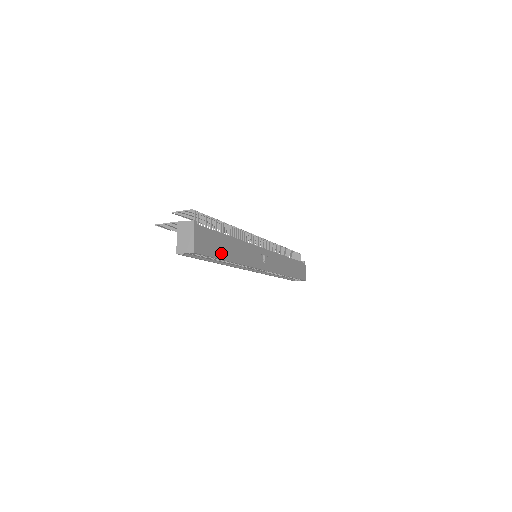
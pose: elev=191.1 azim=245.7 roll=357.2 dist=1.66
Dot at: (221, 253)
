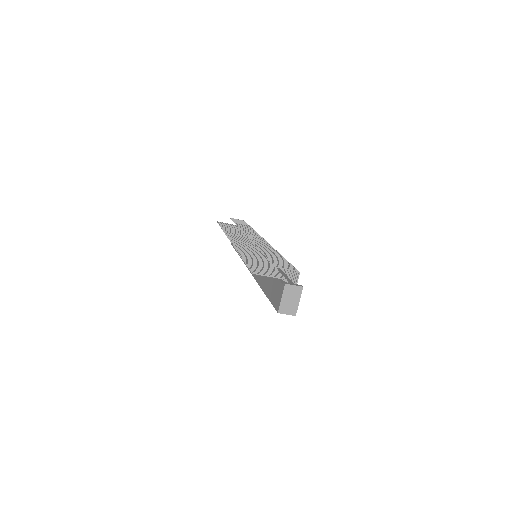
Dot at: occluded
